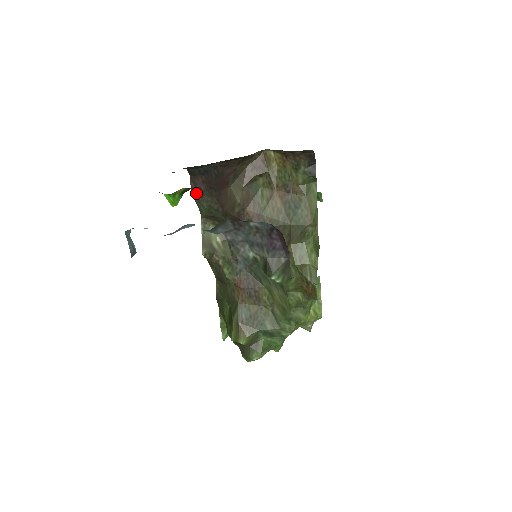
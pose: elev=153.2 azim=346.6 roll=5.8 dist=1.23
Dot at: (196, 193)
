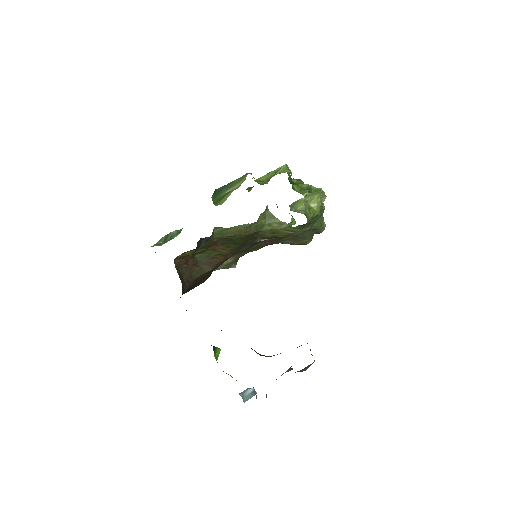
Dot at: (193, 288)
